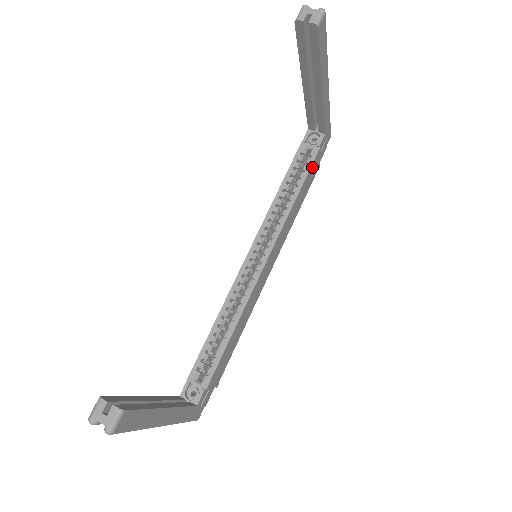
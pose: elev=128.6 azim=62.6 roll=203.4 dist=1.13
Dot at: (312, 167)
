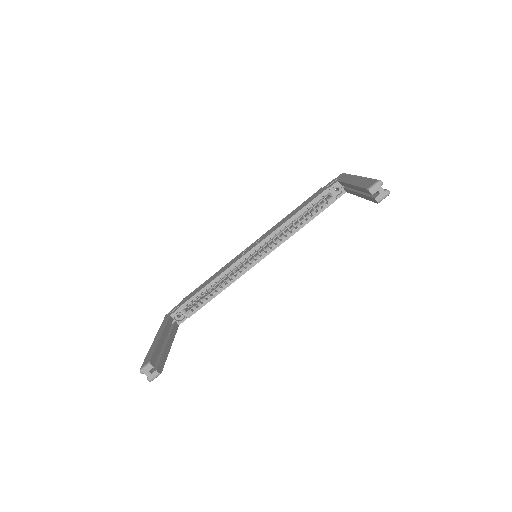
Dot at: (324, 209)
